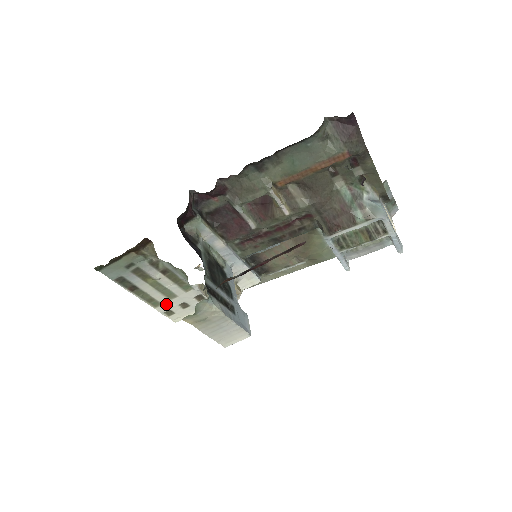
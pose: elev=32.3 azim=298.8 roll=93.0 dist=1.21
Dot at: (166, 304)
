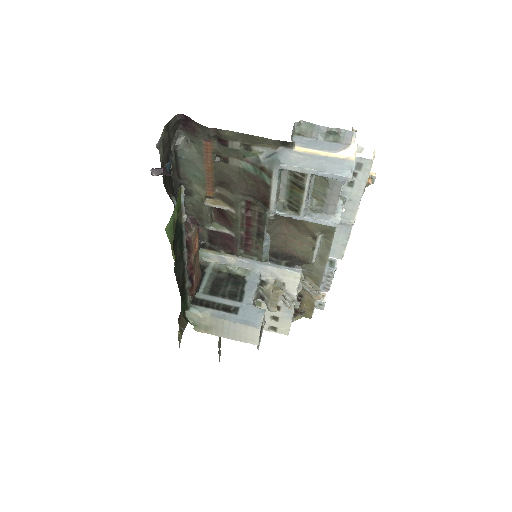
Dot at: occluded
